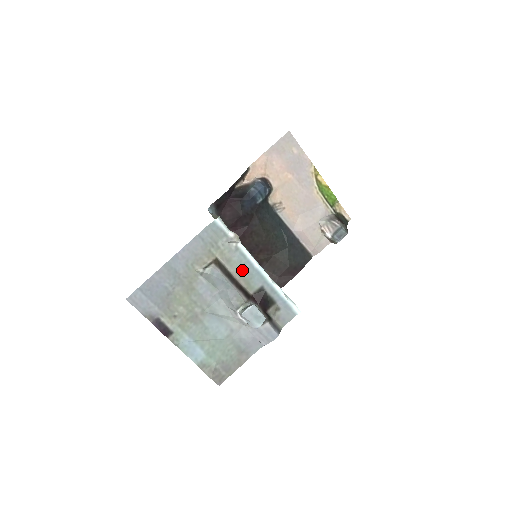
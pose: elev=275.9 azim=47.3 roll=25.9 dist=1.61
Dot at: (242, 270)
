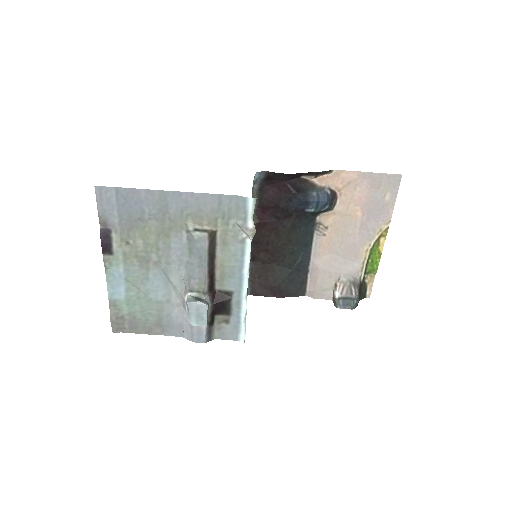
Dot at: (229, 263)
